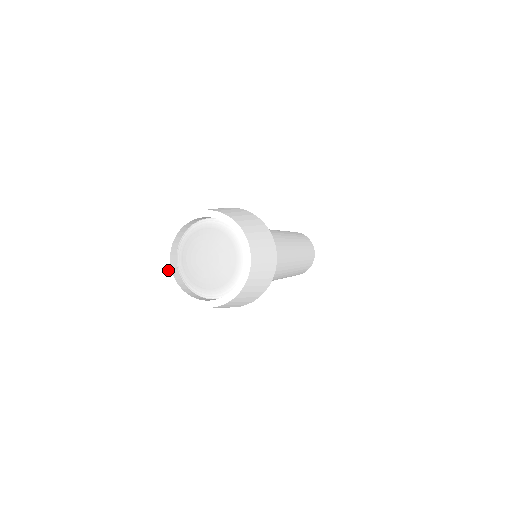
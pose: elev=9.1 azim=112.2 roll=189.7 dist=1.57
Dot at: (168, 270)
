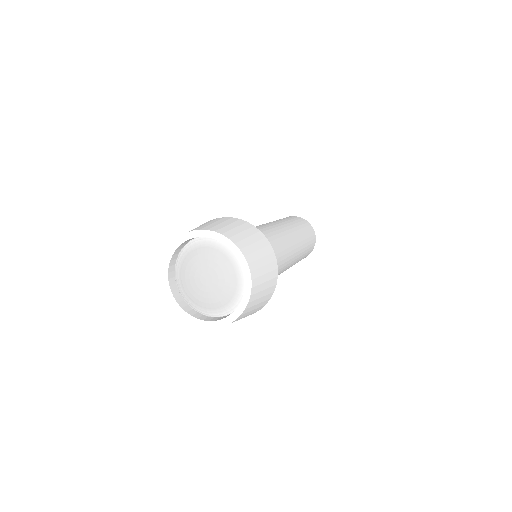
Dot at: (165, 281)
